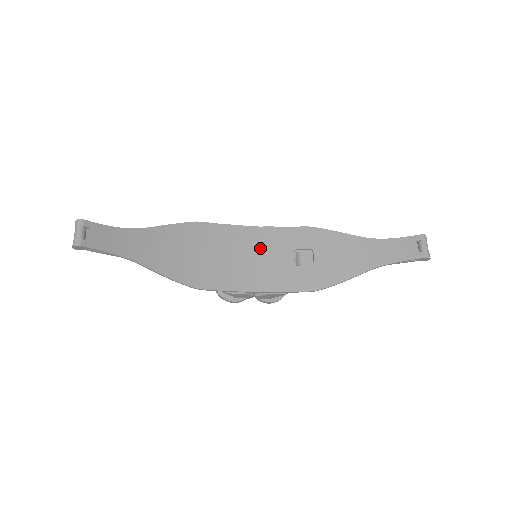
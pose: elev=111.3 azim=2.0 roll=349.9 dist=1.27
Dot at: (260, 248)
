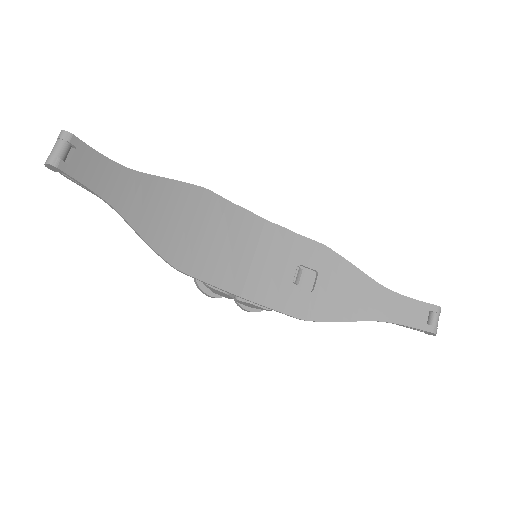
Dot at: (263, 247)
